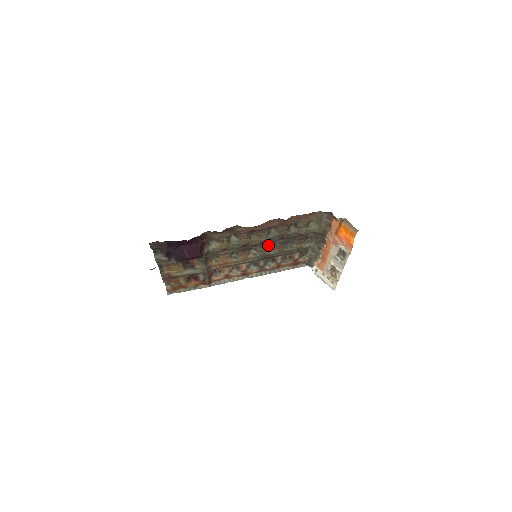
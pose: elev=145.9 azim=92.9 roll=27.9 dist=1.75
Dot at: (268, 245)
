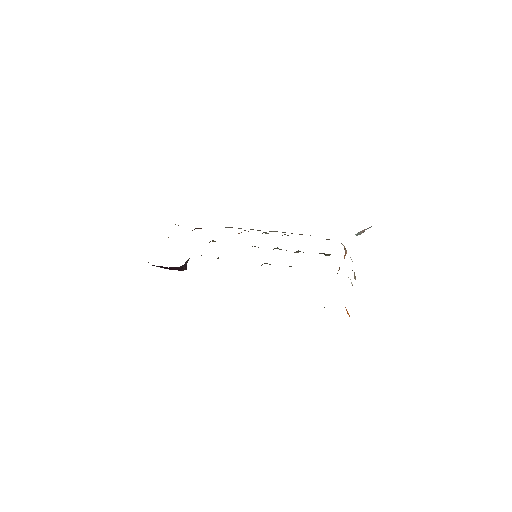
Dot at: occluded
